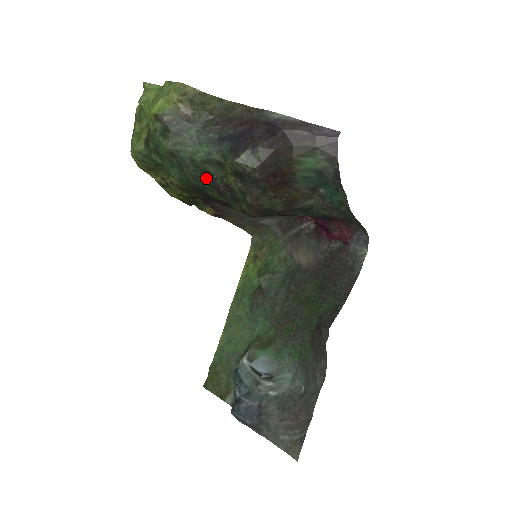
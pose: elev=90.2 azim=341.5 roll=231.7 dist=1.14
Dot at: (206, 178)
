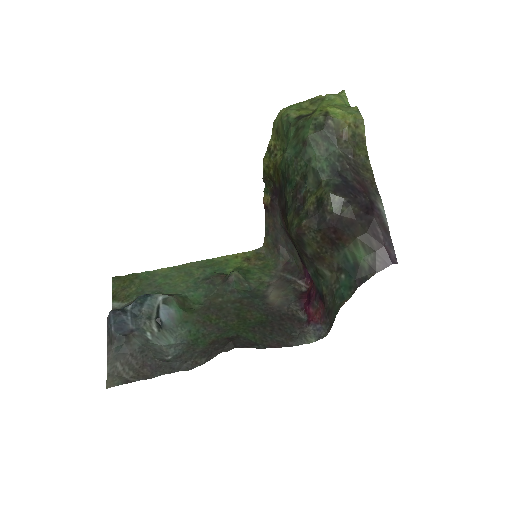
Dot at: (300, 179)
